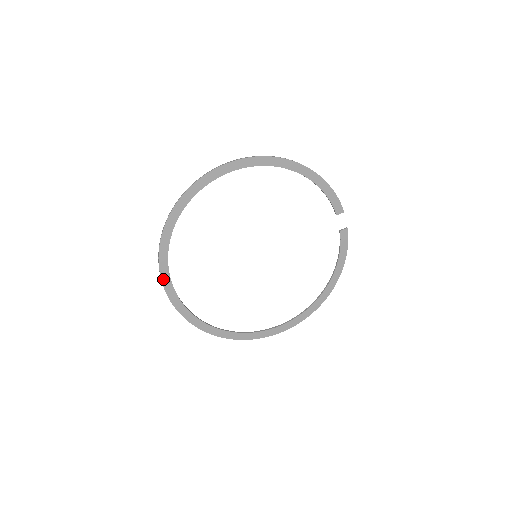
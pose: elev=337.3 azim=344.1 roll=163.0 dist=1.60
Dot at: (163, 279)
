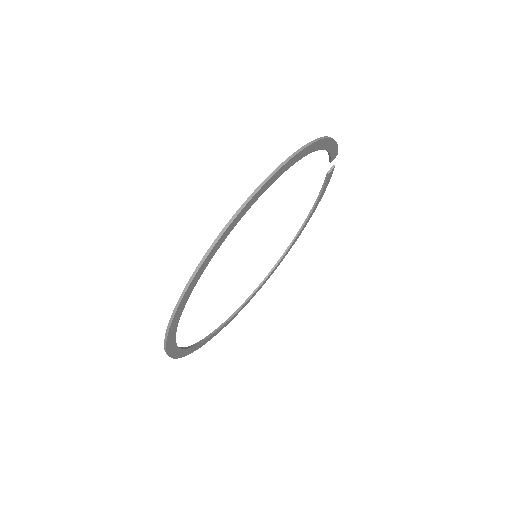
Dot at: (170, 353)
